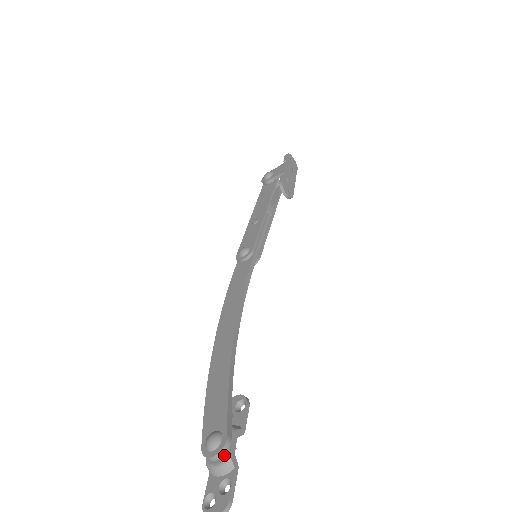
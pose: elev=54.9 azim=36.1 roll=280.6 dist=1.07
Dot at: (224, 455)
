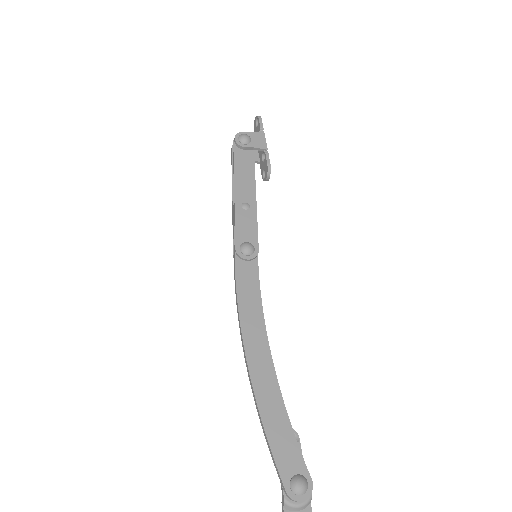
Dot at: (305, 495)
